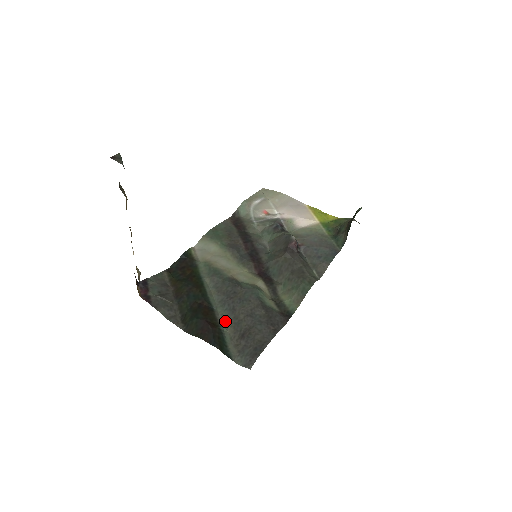
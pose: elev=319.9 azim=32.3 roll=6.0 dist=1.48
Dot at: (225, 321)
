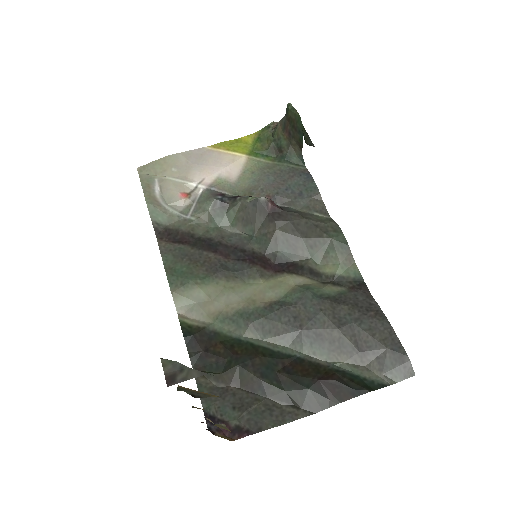
Dot at: (326, 356)
